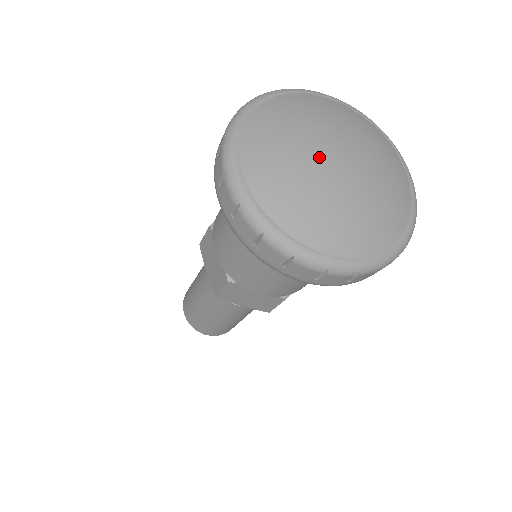
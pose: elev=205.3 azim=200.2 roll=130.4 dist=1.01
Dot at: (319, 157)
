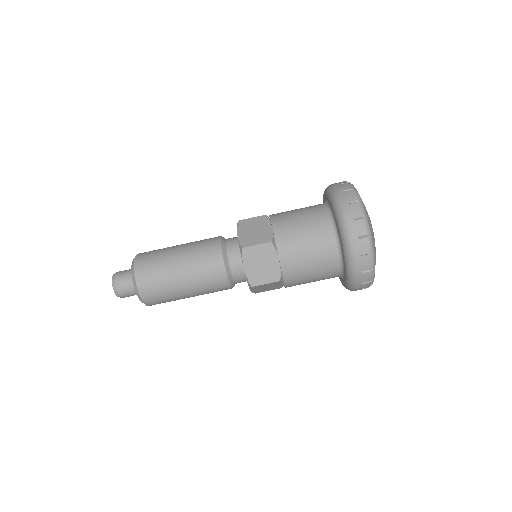
Dot at: occluded
